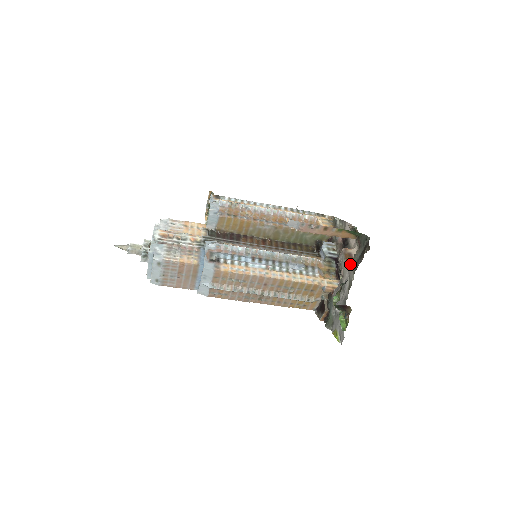
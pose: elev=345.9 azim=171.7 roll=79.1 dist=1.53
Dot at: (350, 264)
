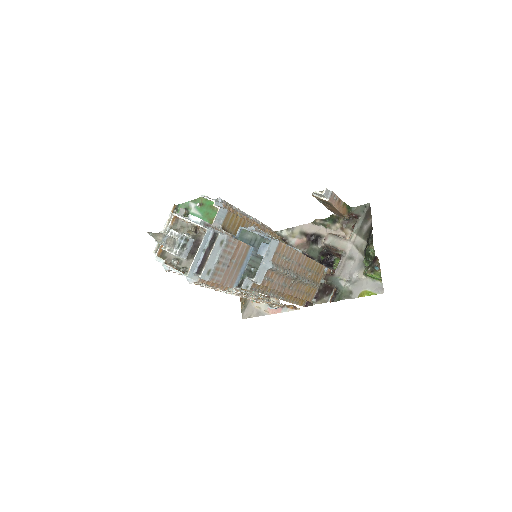
Dot at: (351, 234)
